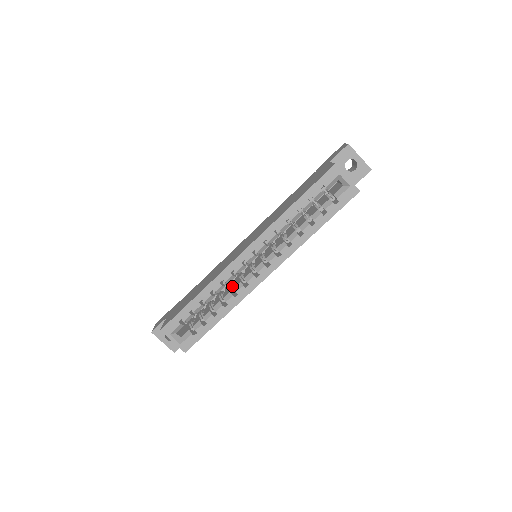
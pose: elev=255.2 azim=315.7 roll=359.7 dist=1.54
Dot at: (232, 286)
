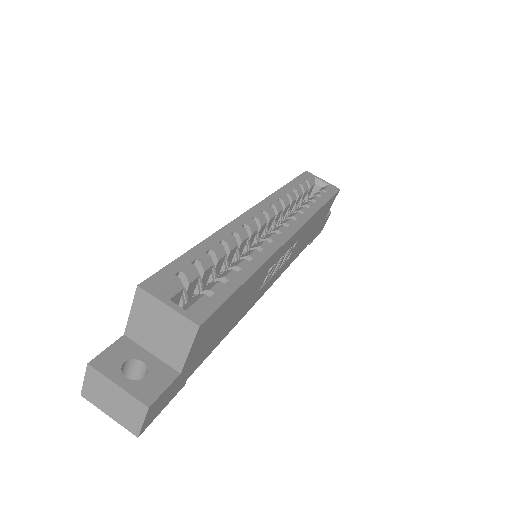
Dot at: occluded
